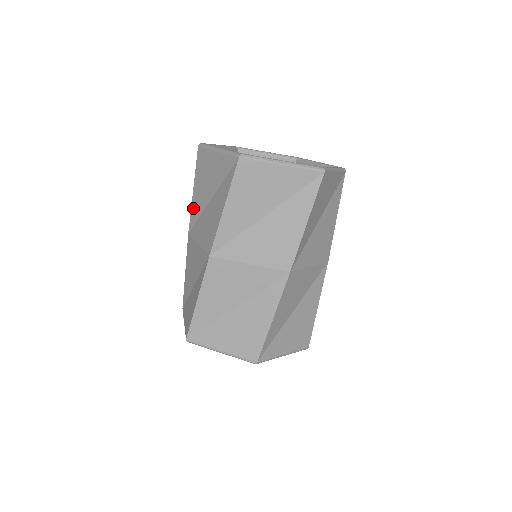
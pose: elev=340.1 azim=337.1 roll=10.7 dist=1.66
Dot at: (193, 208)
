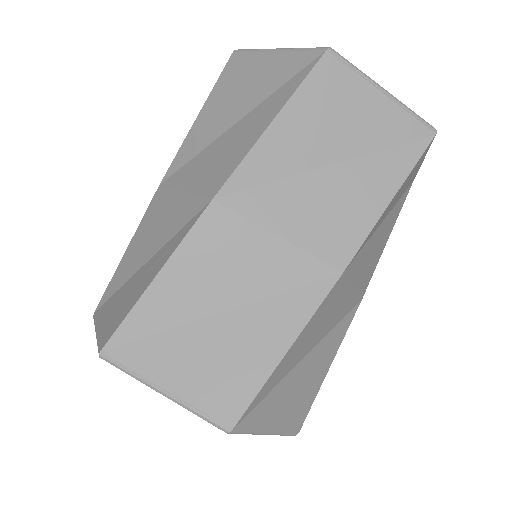
Dot at: (186, 144)
